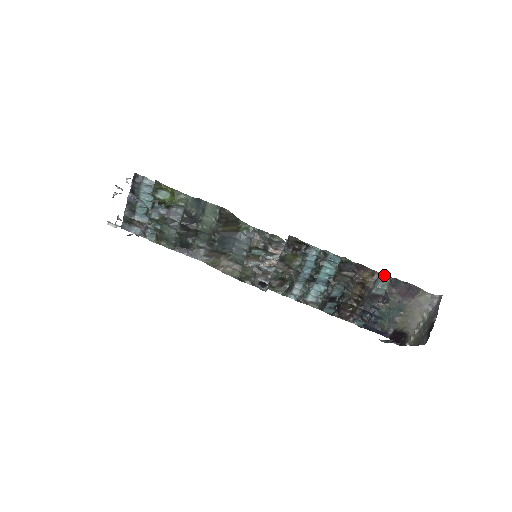
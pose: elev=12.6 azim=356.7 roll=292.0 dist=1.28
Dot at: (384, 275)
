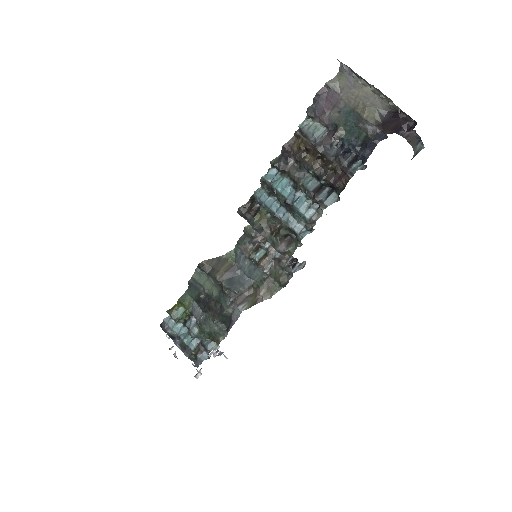
Dot at: (301, 124)
